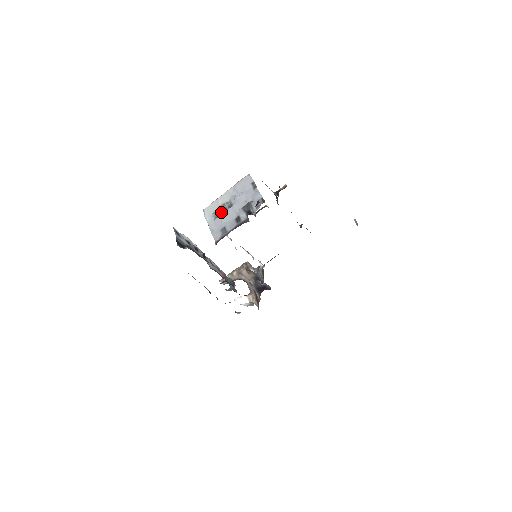
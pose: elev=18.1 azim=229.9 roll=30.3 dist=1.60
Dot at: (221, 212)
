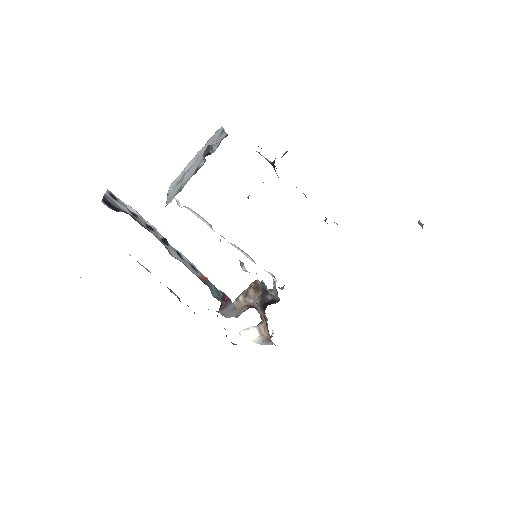
Dot at: occluded
